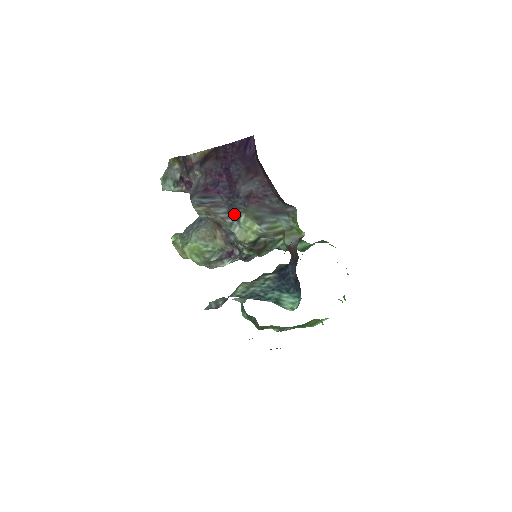
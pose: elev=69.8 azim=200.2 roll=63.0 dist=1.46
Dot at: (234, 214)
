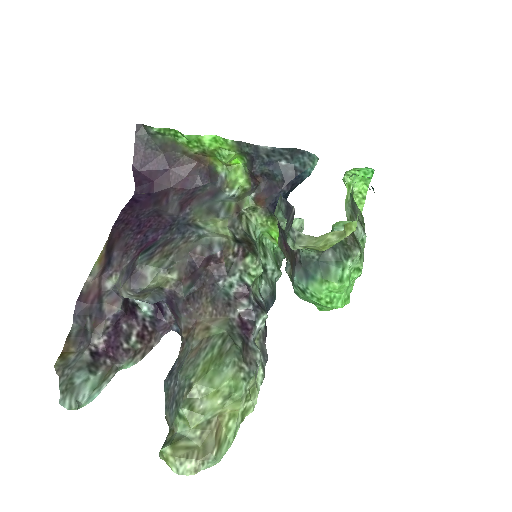
Dot at: (190, 229)
